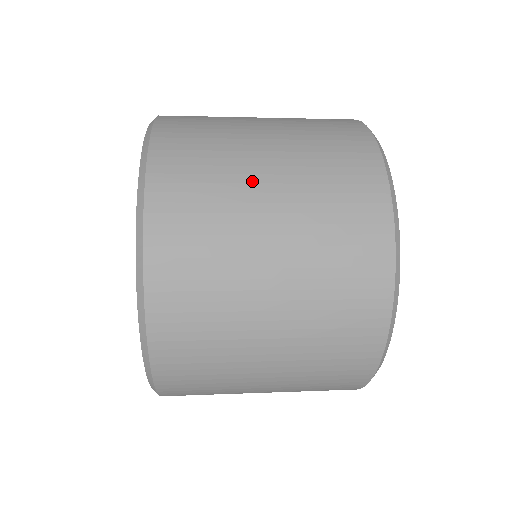
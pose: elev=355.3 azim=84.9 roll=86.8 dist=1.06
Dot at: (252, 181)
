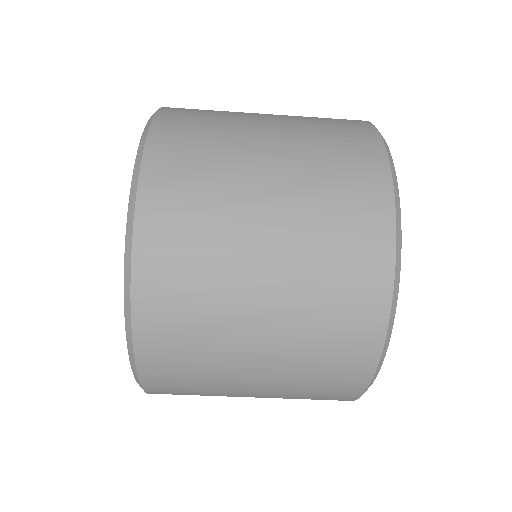
Dot at: occluded
